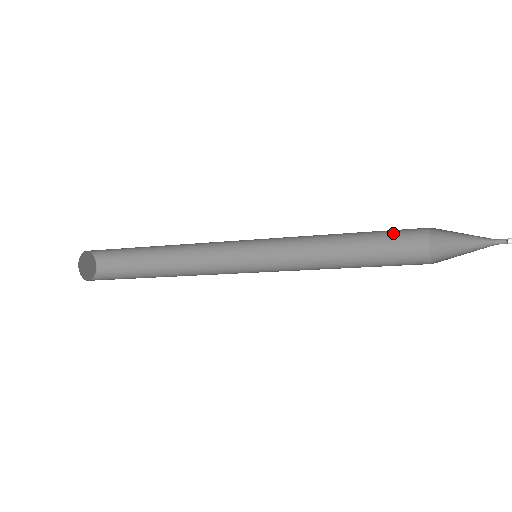
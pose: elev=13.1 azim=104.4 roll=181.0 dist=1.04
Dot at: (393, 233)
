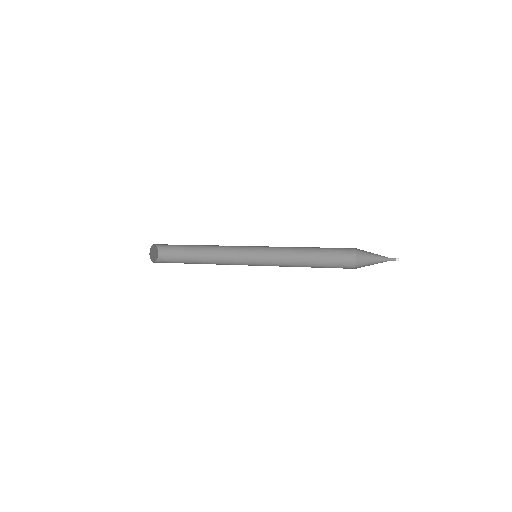
Dot at: (335, 248)
